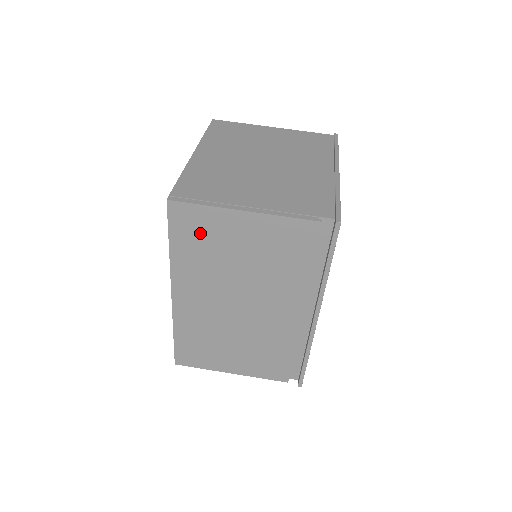
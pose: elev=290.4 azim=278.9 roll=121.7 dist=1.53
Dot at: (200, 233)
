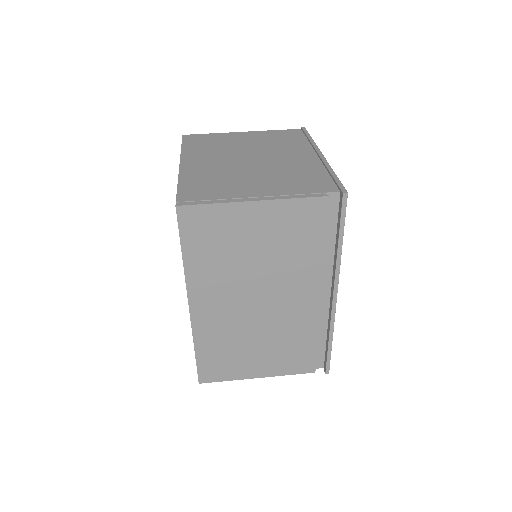
Dot at: (212, 234)
